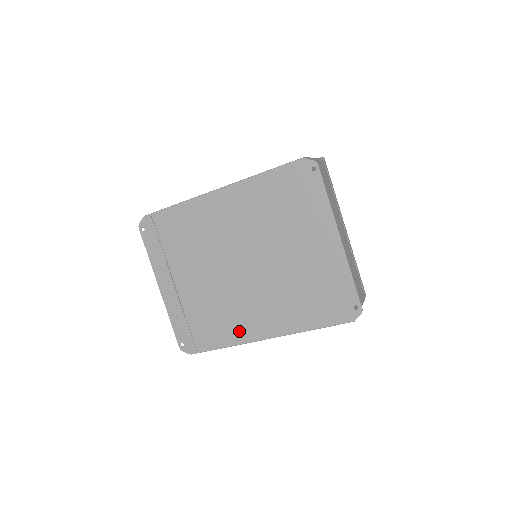
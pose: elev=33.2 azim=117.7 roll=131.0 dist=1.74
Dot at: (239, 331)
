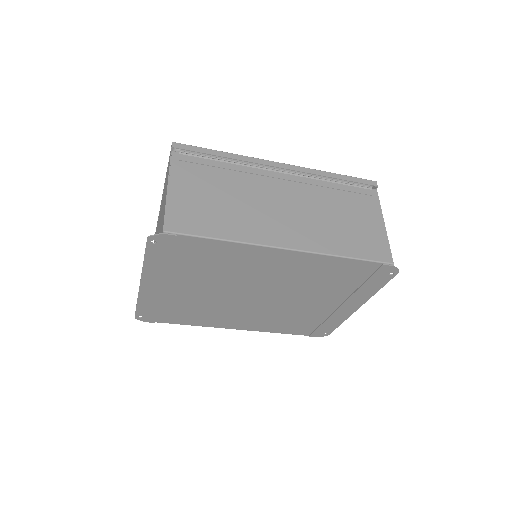
Dot at: (213, 322)
